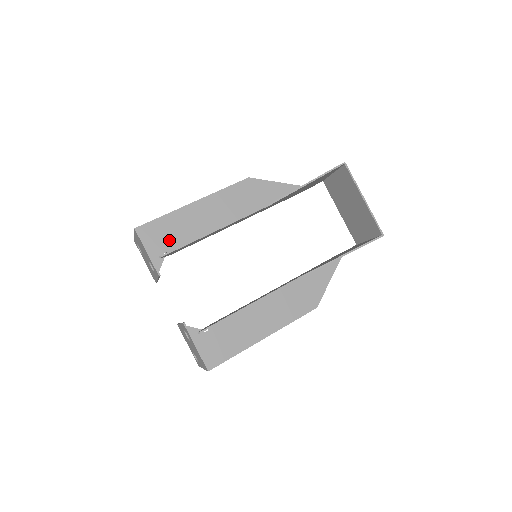
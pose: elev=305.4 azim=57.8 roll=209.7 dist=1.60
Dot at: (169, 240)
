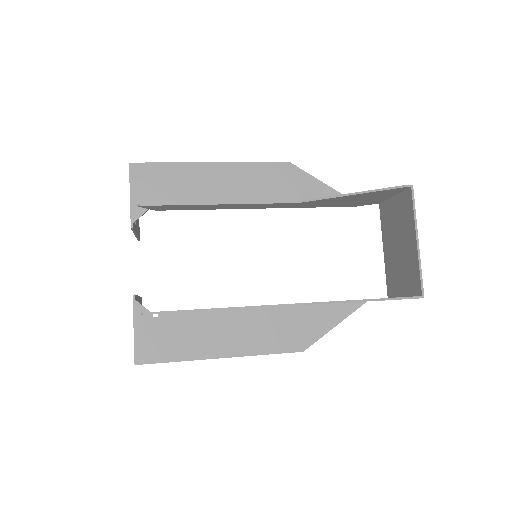
Dot at: (162, 193)
